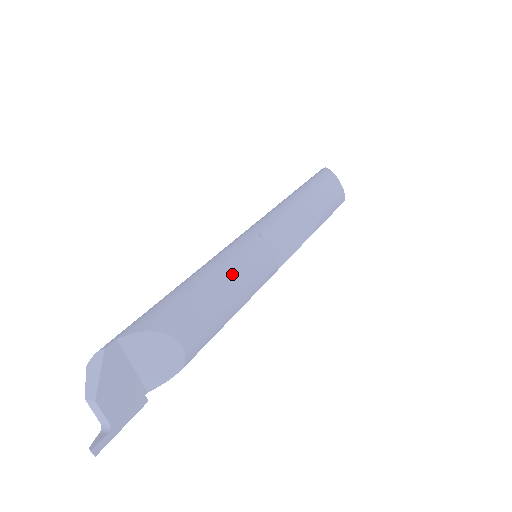
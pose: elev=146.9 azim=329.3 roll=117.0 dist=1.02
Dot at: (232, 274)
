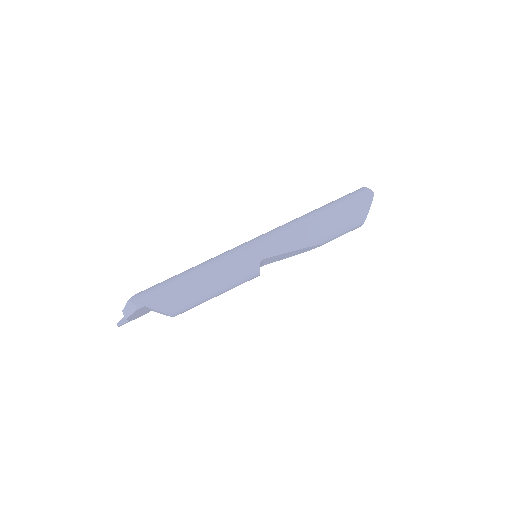
Dot at: (223, 288)
